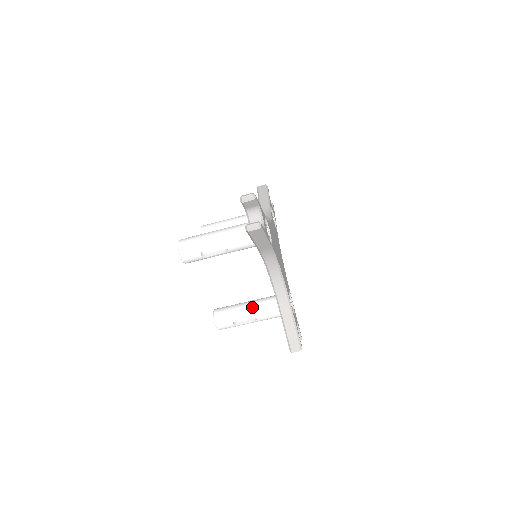
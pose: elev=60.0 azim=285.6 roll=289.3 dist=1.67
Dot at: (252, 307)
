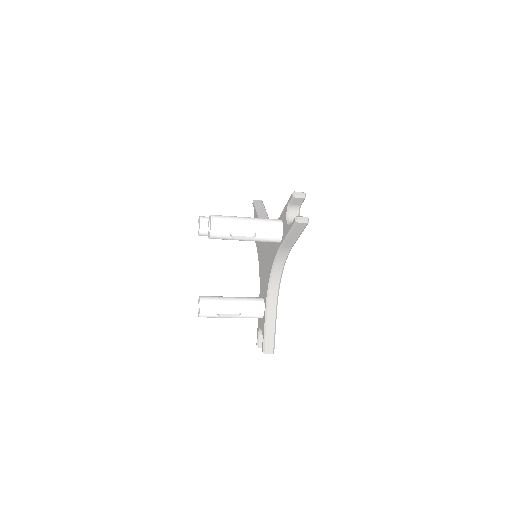
Dot at: (240, 302)
